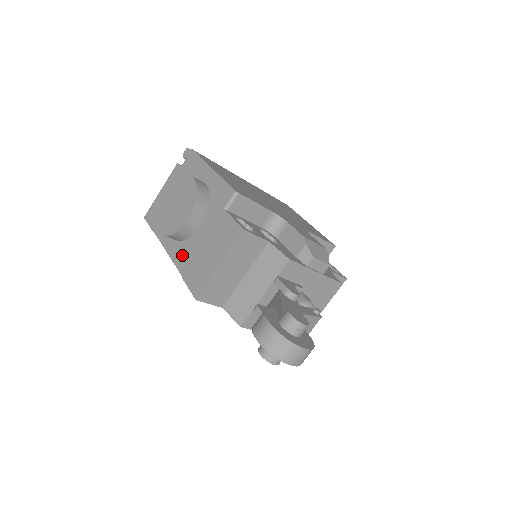
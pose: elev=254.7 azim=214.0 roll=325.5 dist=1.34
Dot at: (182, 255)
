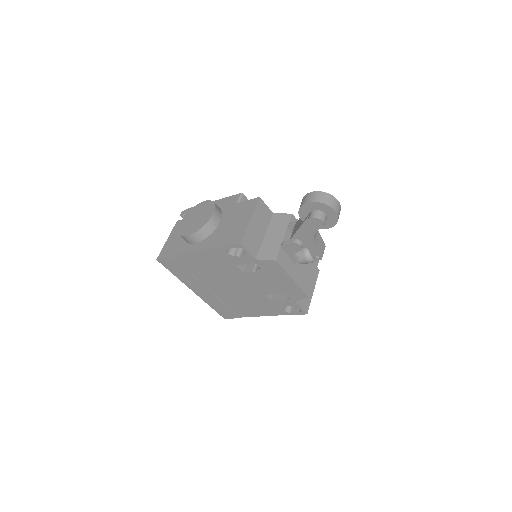
Dot at: (212, 241)
